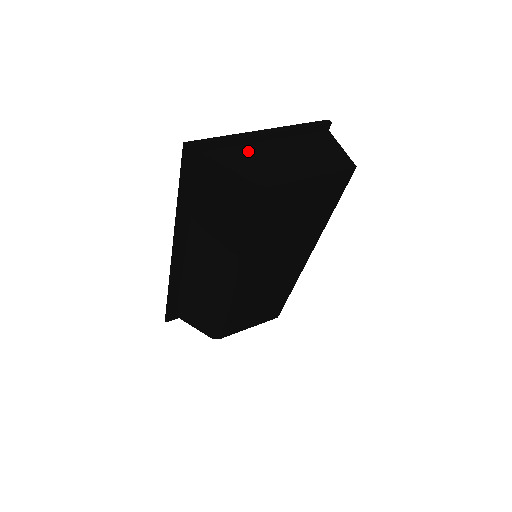
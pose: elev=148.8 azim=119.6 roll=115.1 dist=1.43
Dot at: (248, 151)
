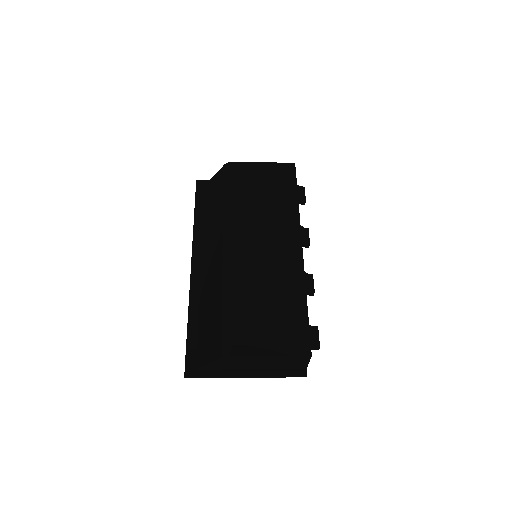
Dot at: occluded
